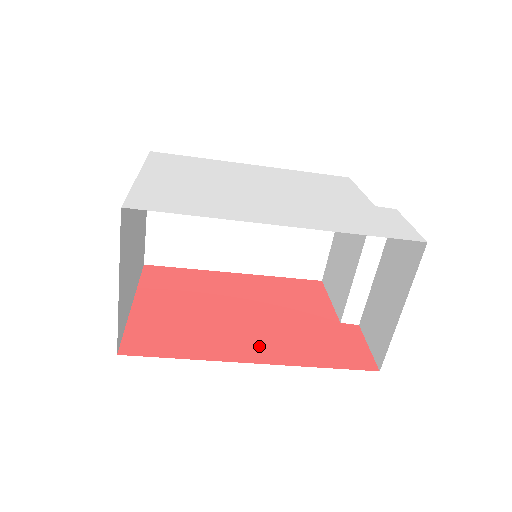
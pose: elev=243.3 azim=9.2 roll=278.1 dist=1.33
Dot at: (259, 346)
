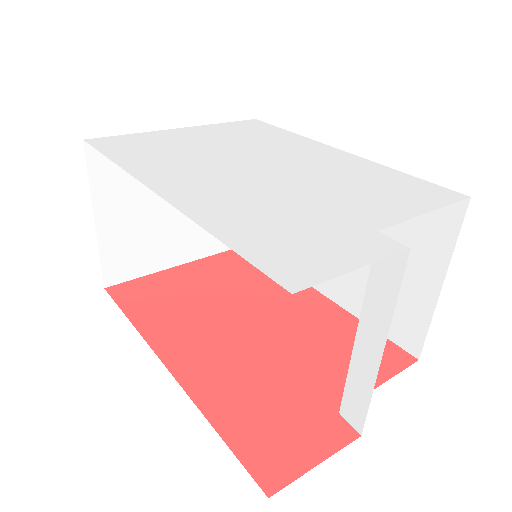
Dot at: (200, 358)
